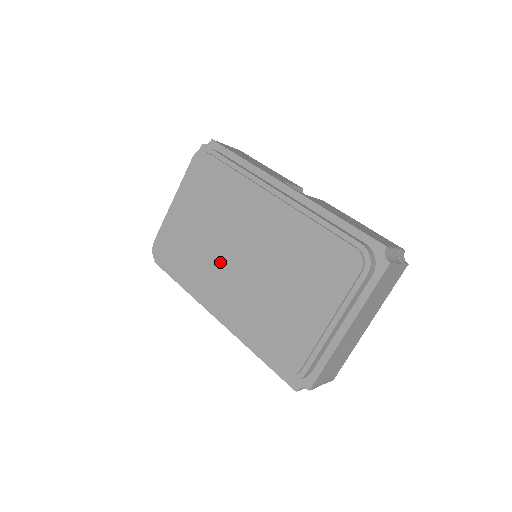
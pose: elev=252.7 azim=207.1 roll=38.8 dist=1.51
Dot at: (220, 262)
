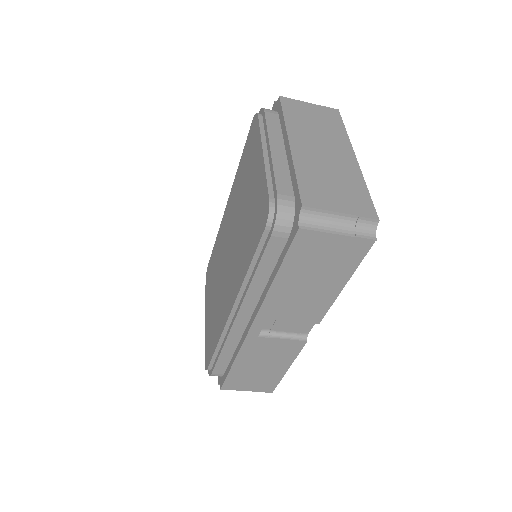
Dot at: (224, 281)
